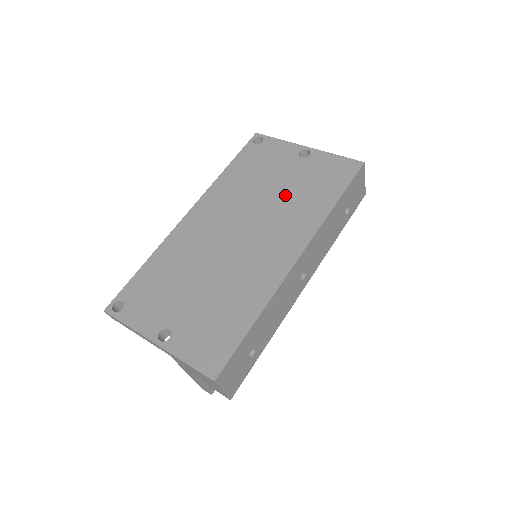
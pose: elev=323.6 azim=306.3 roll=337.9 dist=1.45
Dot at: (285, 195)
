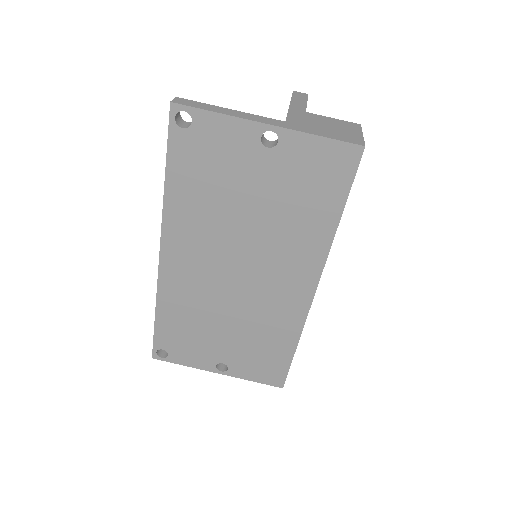
Dot at: (270, 217)
